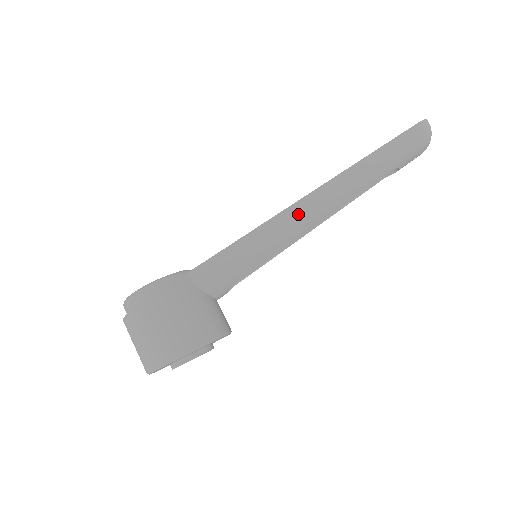
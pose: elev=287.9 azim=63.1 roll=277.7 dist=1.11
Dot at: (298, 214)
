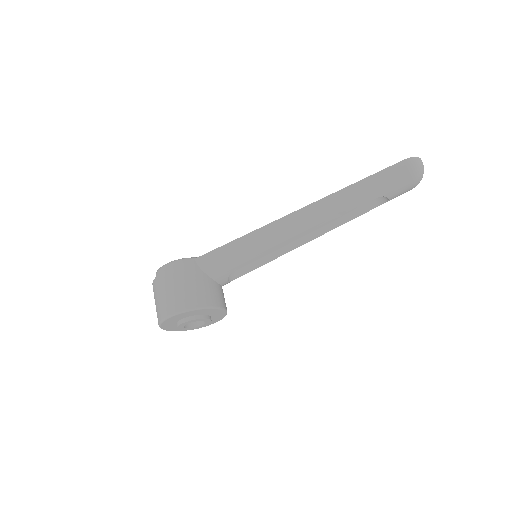
Dot at: (286, 225)
